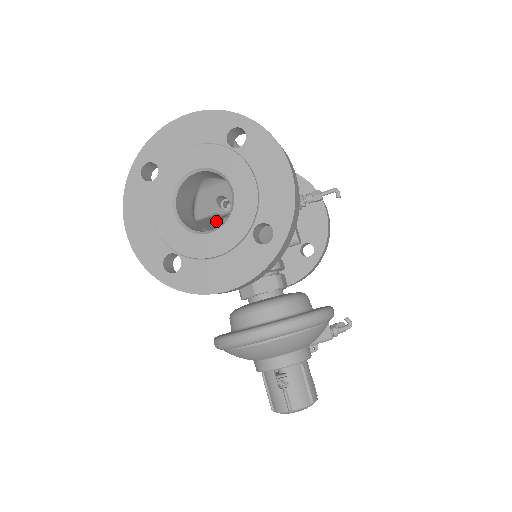
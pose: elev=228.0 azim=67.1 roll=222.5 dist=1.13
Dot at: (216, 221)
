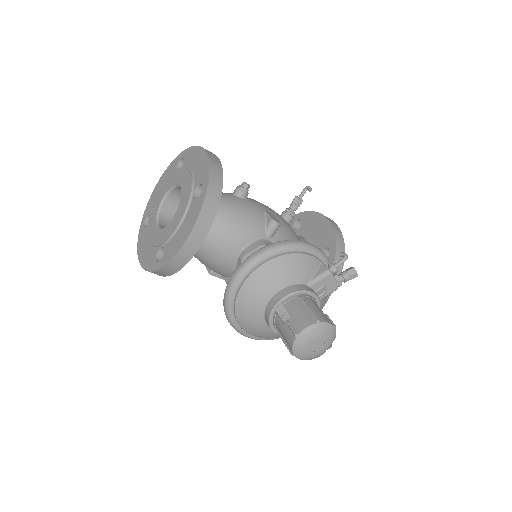
Dot at: occluded
